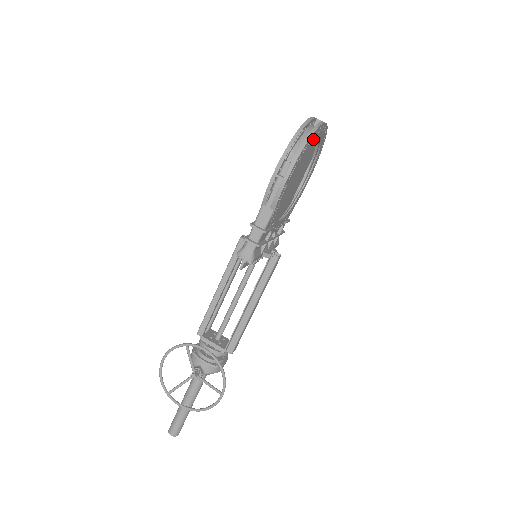
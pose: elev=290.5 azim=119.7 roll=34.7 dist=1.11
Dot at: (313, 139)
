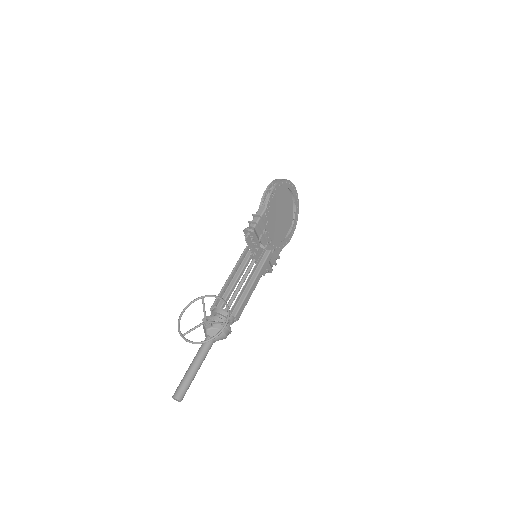
Dot at: (288, 186)
